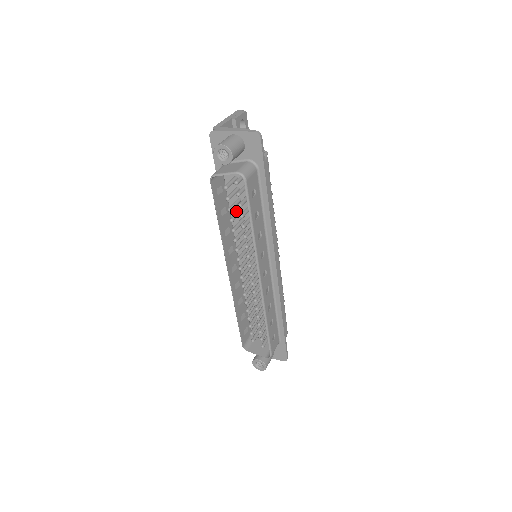
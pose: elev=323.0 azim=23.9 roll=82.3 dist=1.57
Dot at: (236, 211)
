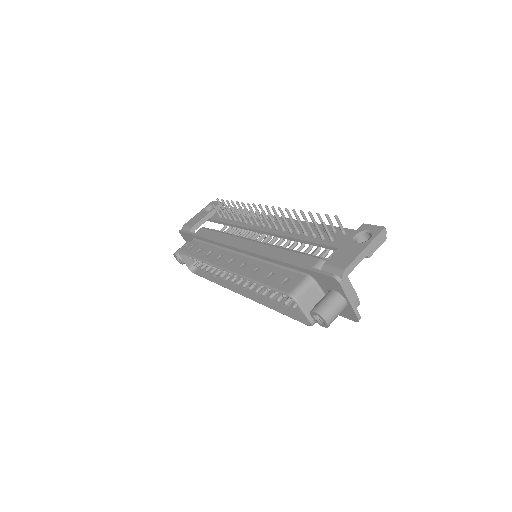
Dot at: occluded
